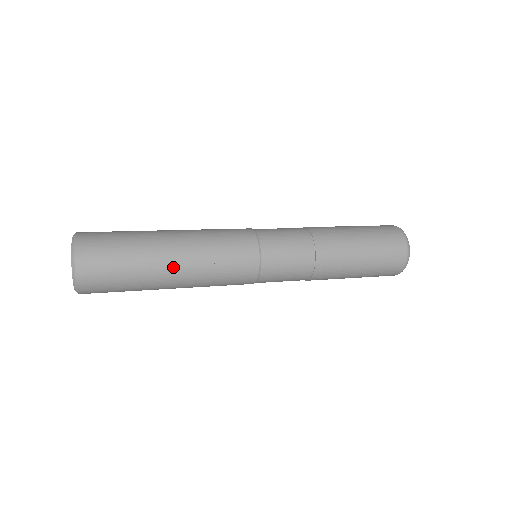
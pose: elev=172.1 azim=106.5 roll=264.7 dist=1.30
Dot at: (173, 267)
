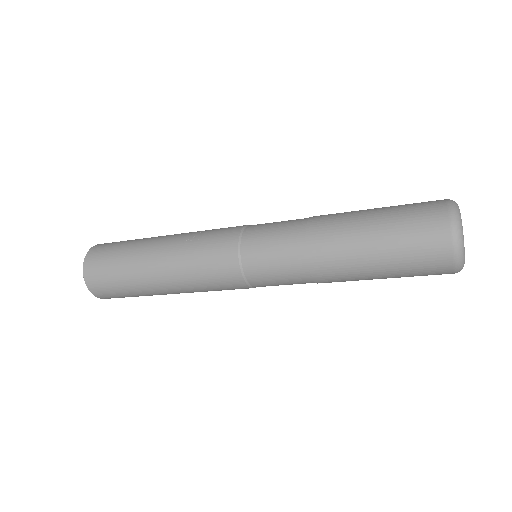
Dot at: (158, 245)
